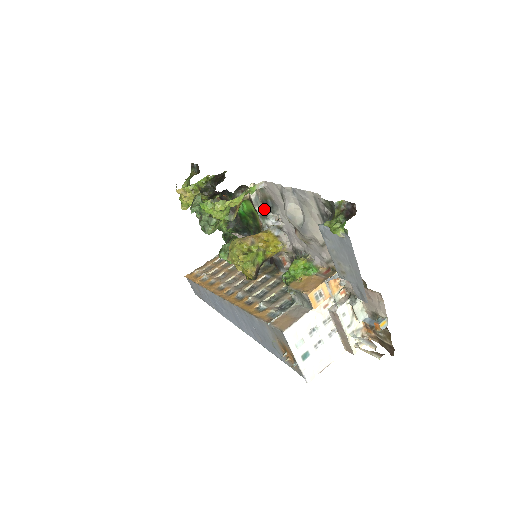
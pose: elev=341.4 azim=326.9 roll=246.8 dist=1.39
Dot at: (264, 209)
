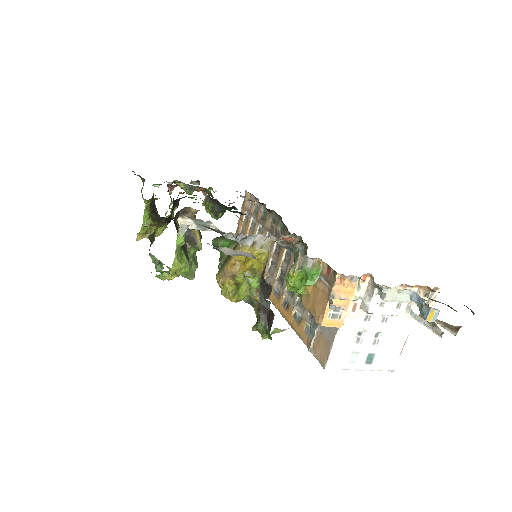
Dot at: occluded
